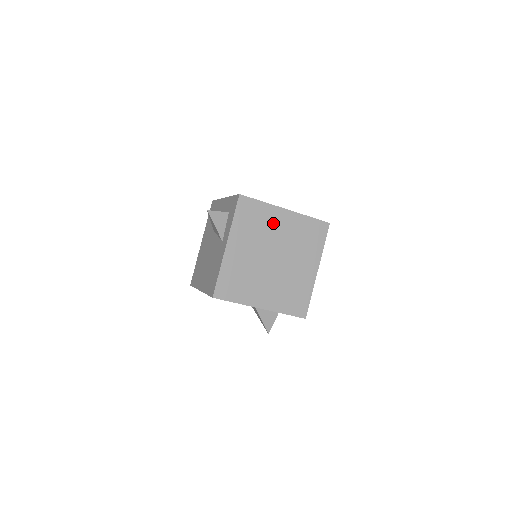
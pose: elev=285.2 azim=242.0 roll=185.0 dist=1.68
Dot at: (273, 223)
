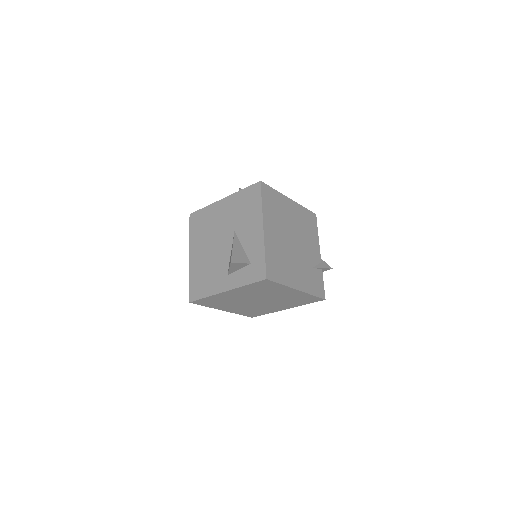
Dot at: (278, 292)
